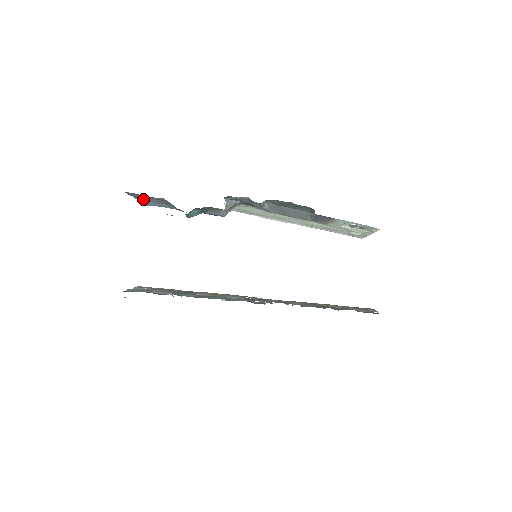
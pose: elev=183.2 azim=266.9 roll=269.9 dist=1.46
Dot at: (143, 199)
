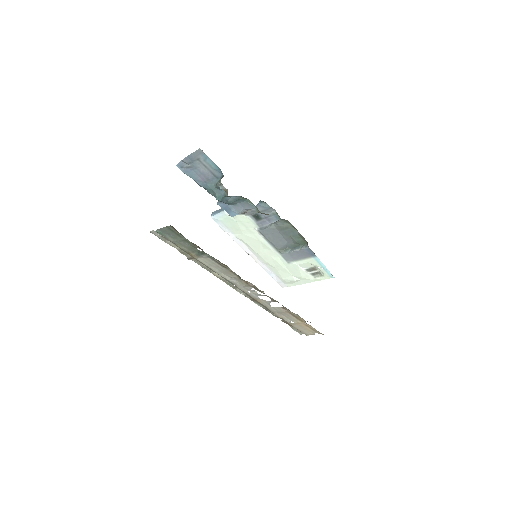
Dot at: (192, 164)
